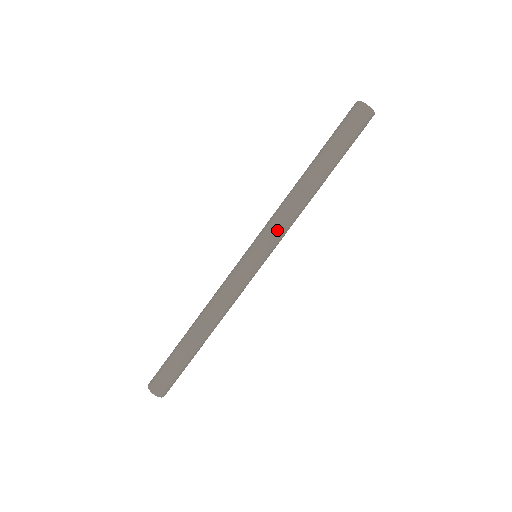
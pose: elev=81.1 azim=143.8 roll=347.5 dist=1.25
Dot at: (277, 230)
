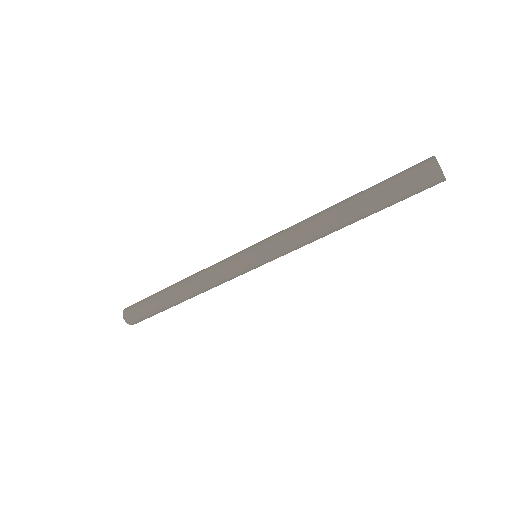
Dot at: (288, 252)
